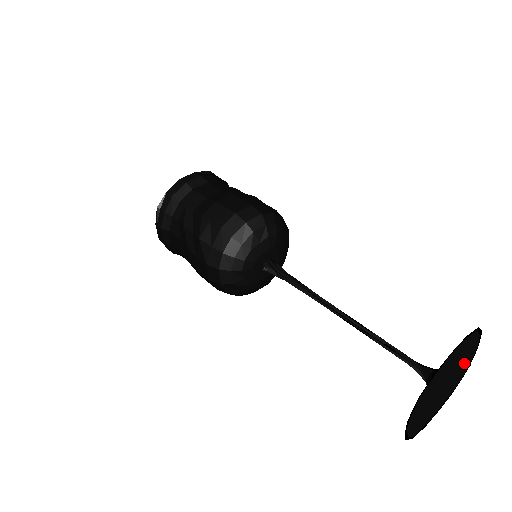
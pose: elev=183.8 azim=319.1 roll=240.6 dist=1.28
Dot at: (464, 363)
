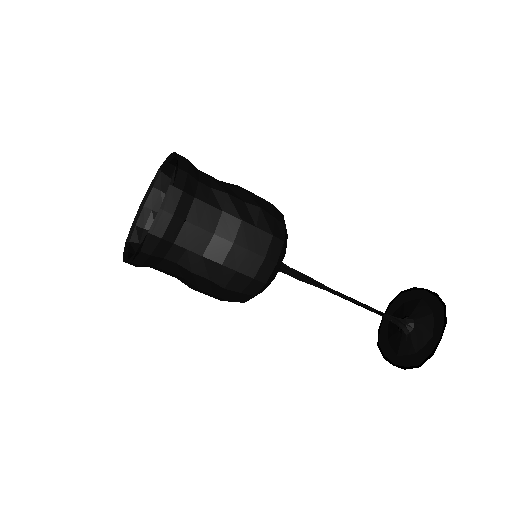
Dot at: (416, 303)
